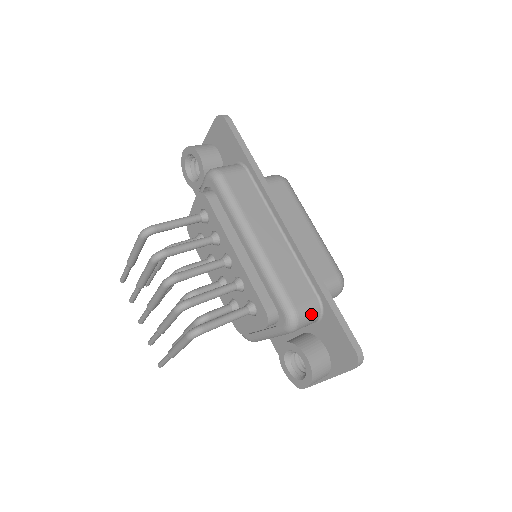
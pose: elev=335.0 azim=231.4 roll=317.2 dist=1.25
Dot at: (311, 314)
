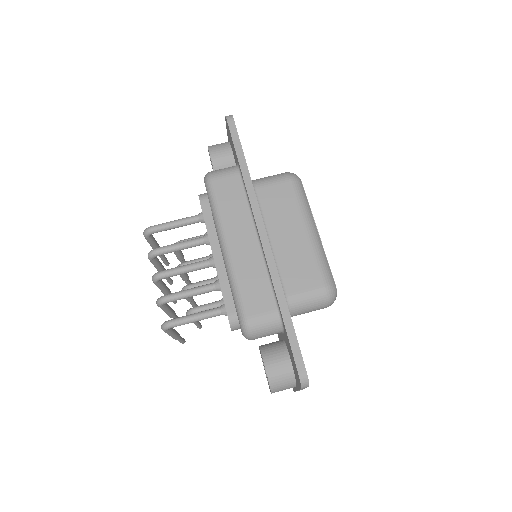
Dot at: (268, 326)
